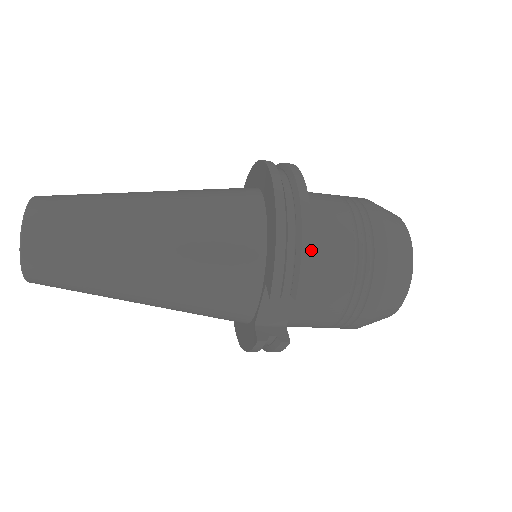
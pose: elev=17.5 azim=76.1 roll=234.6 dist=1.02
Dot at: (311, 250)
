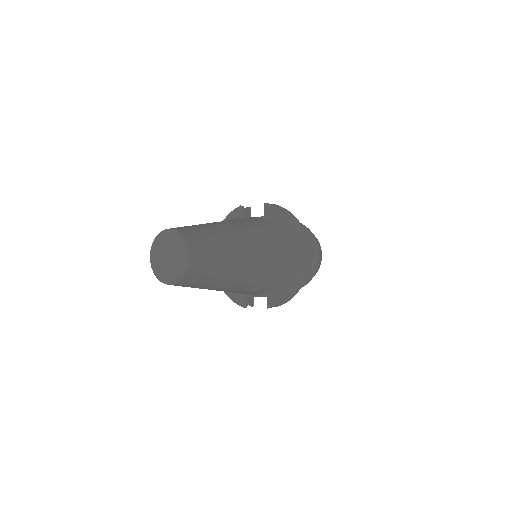
Dot at: occluded
